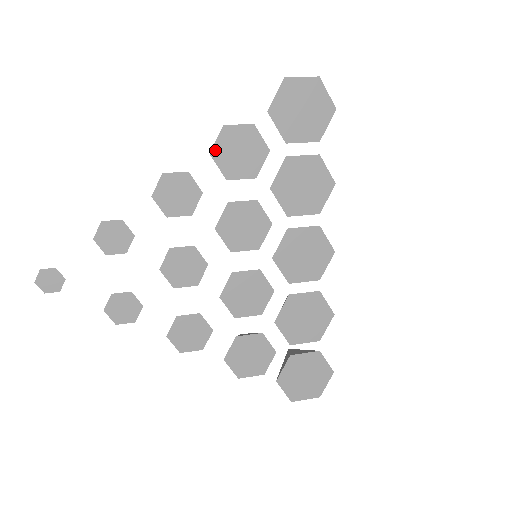
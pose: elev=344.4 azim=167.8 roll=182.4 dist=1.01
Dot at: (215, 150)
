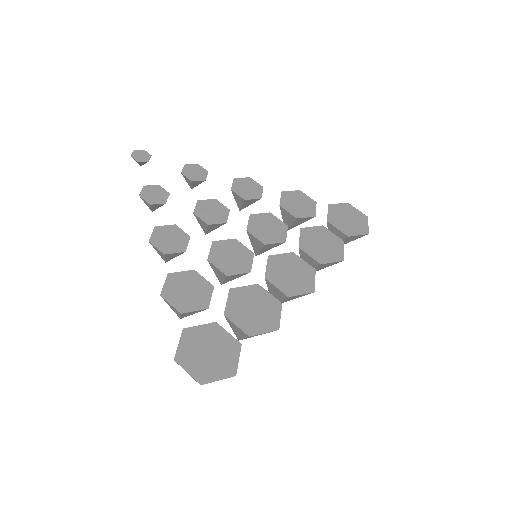
Dot at: (286, 193)
